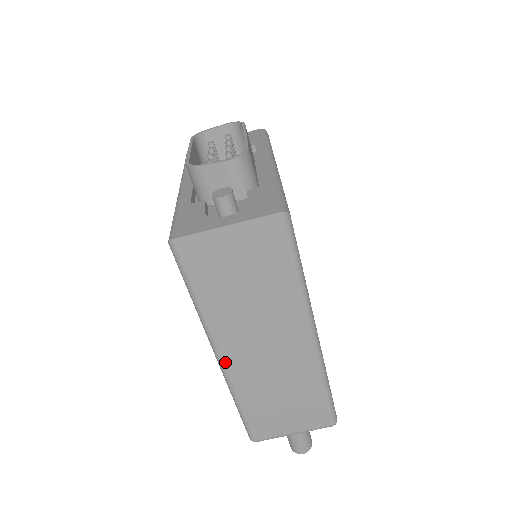
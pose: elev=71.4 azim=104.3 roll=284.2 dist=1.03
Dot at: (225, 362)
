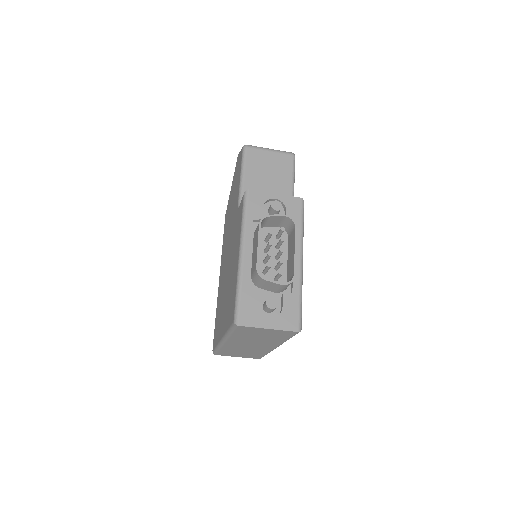
Dot at: (226, 344)
